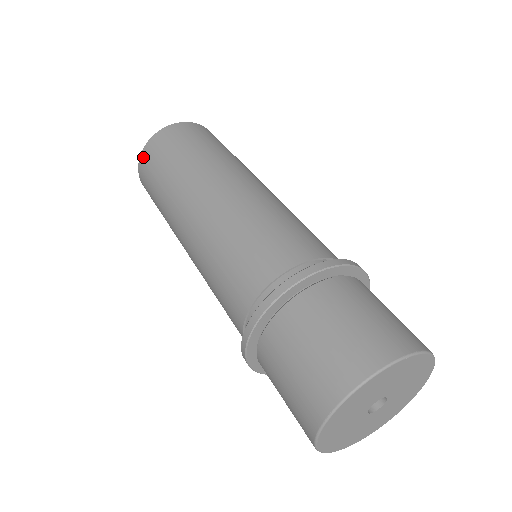
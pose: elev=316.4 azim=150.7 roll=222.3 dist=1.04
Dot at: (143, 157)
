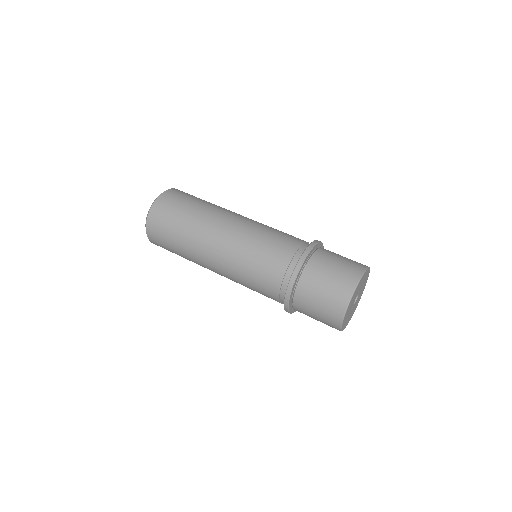
Dot at: (152, 241)
